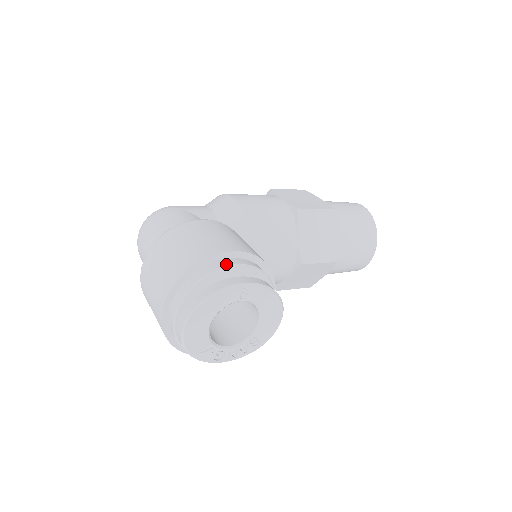
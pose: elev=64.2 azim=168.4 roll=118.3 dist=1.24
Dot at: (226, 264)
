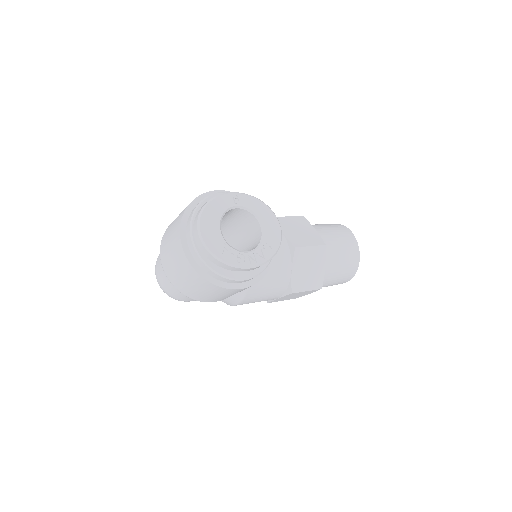
Dot at: (216, 193)
